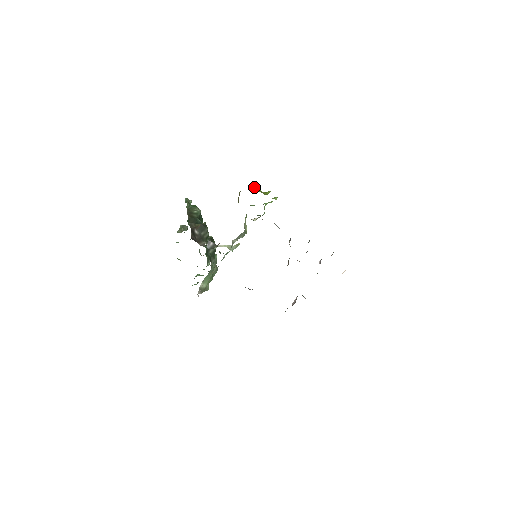
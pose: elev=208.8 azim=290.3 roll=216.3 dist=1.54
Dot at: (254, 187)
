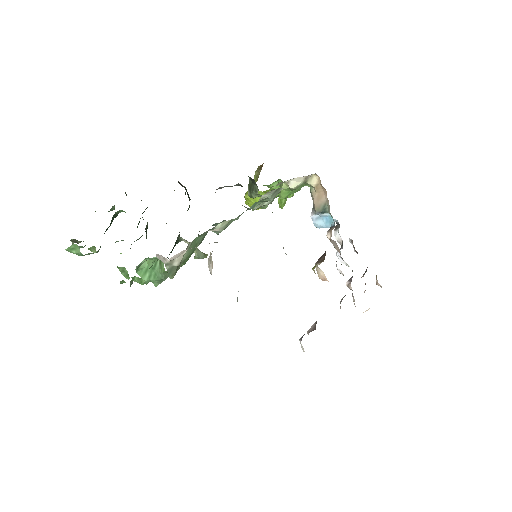
Dot at: occluded
